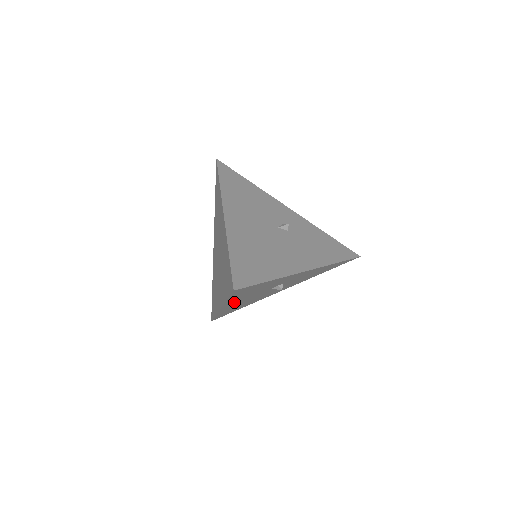
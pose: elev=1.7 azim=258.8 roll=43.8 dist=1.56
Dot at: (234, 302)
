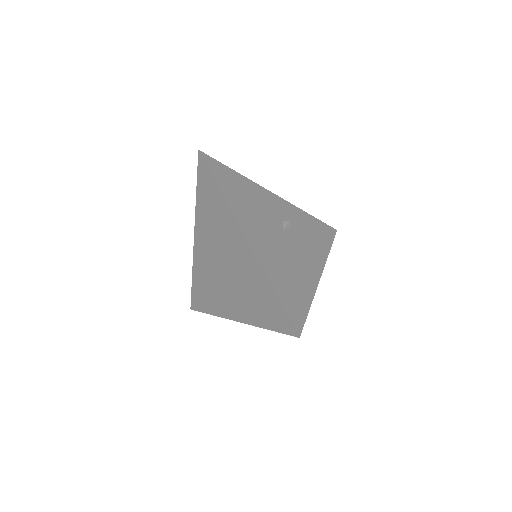
Dot at: occluded
